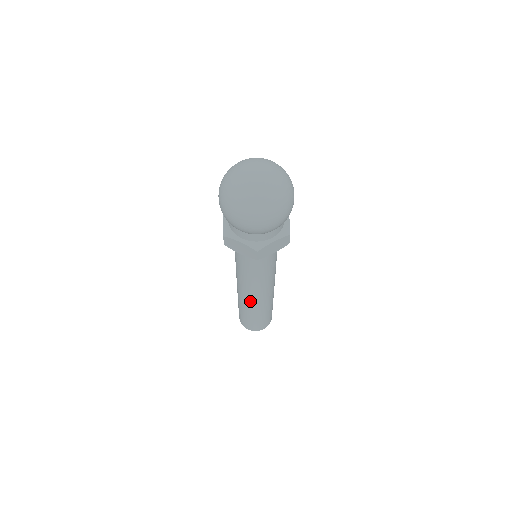
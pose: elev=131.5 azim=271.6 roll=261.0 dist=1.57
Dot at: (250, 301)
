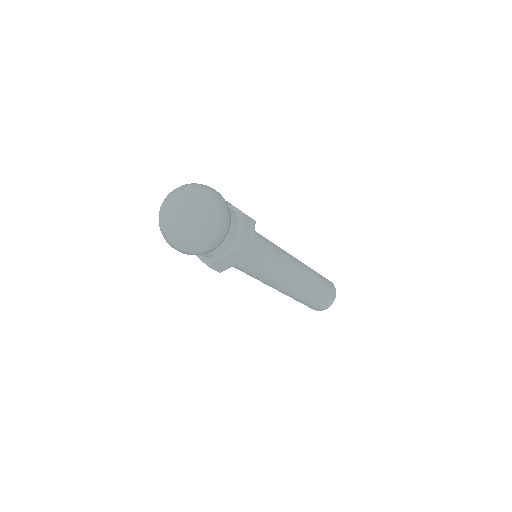
Dot at: (295, 288)
